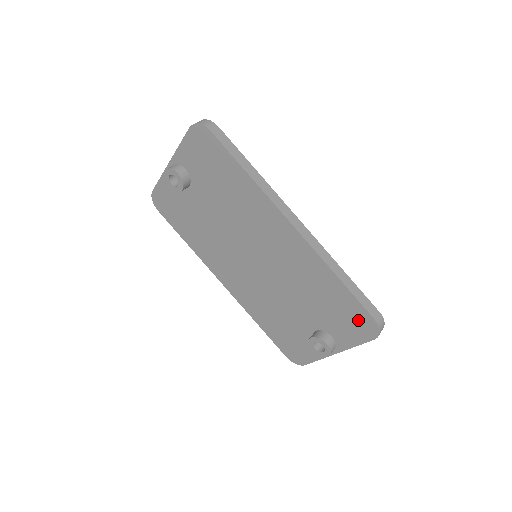
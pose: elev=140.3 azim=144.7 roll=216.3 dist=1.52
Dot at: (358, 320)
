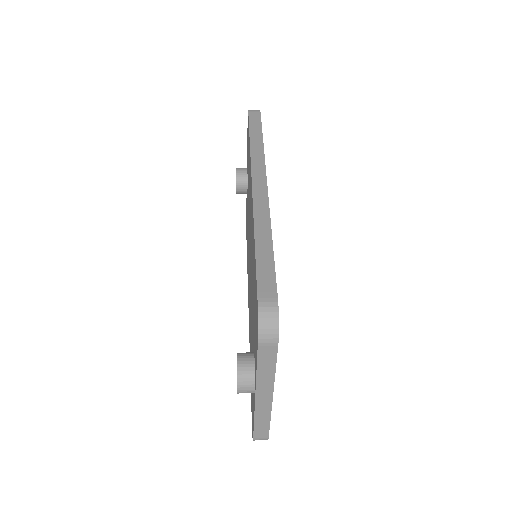
Dot at: (256, 310)
